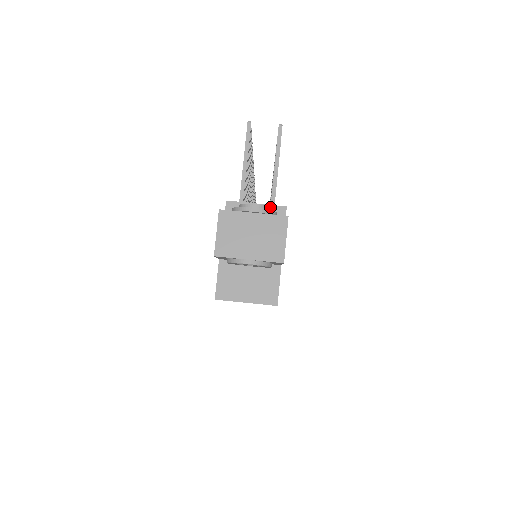
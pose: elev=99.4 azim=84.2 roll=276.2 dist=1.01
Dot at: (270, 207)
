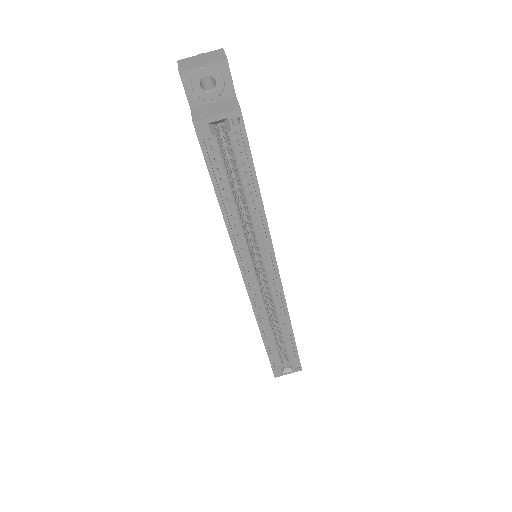
Dot at: occluded
